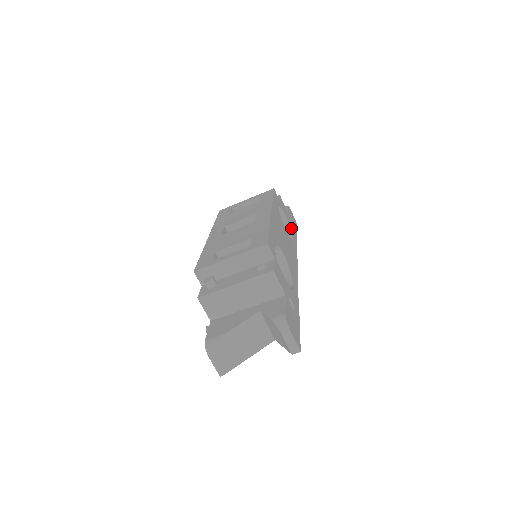
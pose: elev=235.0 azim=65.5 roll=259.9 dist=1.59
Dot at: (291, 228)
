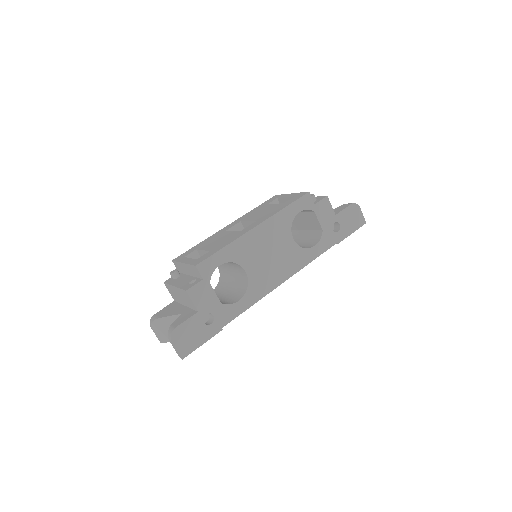
Dot at: (325, 233)
